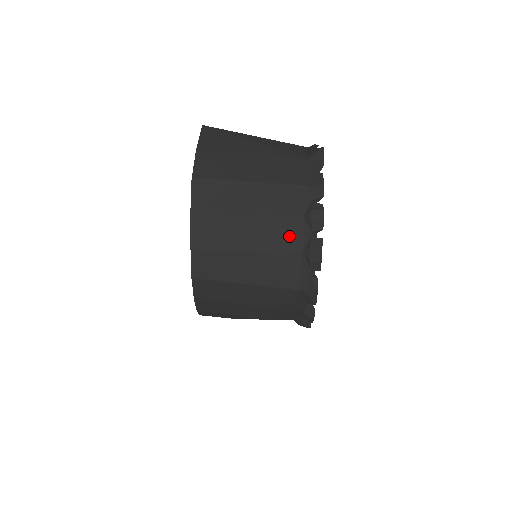
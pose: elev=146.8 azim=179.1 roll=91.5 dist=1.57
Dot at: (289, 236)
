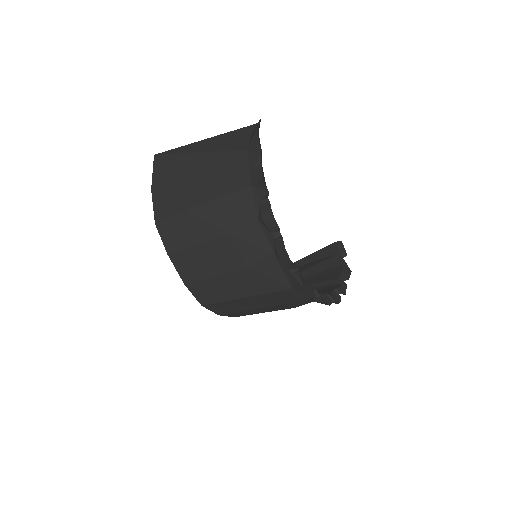
Dot at: (254, 245)
